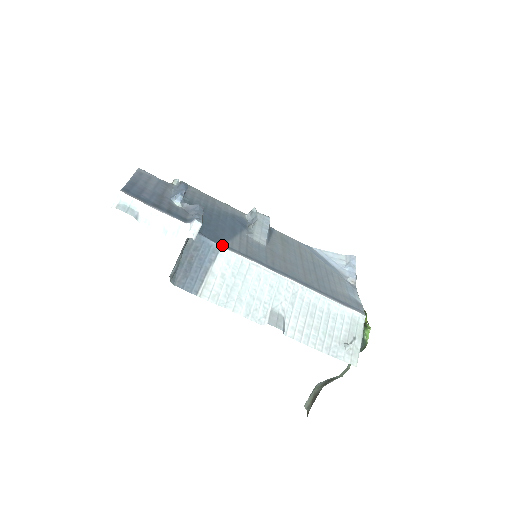
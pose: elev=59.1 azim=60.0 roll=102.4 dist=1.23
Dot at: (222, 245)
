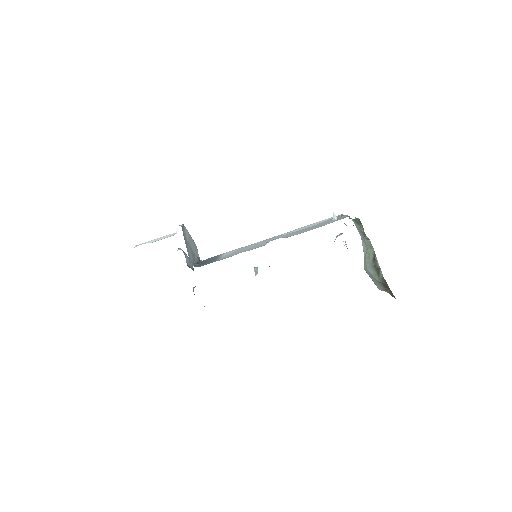
Dot at: occluded
